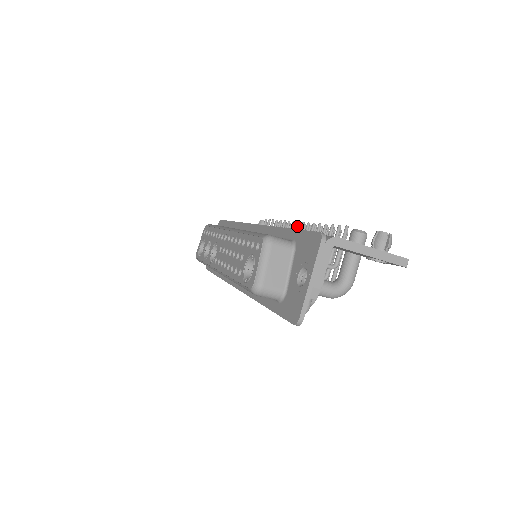
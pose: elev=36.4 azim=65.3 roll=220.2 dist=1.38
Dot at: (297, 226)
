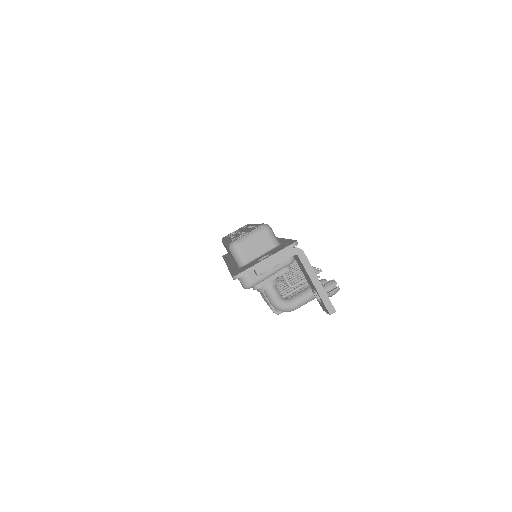
Dot at: occluded
